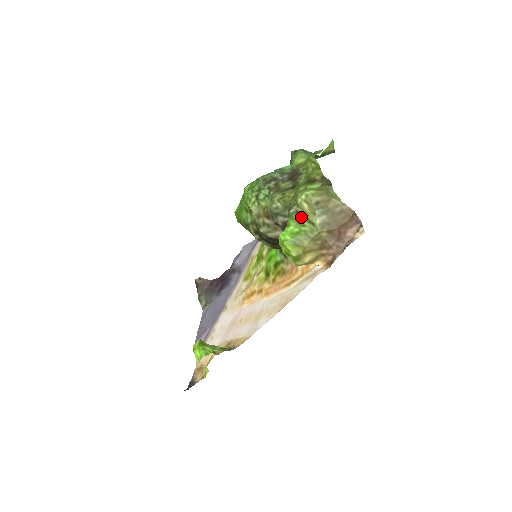
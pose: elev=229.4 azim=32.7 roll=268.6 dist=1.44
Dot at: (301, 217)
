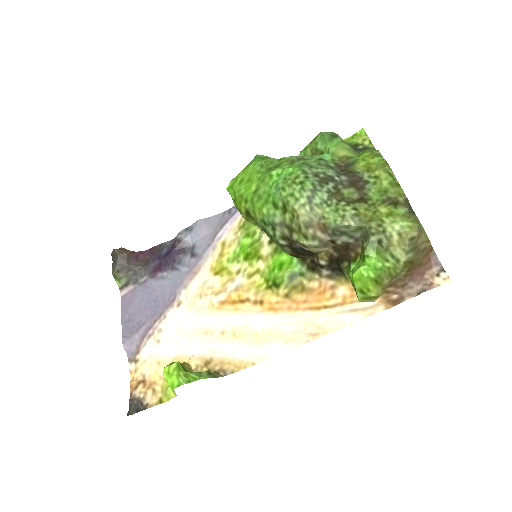
Dot at: (383, 248)
